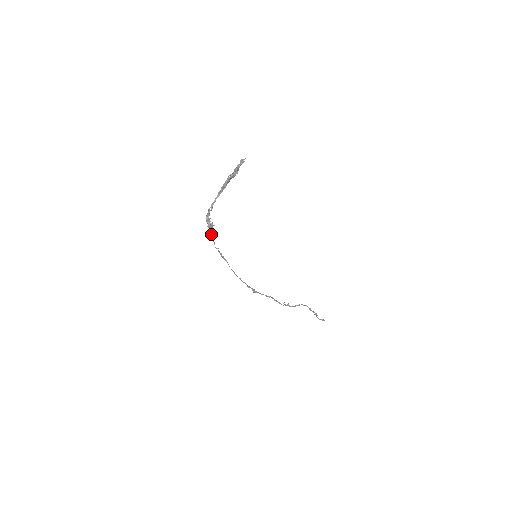
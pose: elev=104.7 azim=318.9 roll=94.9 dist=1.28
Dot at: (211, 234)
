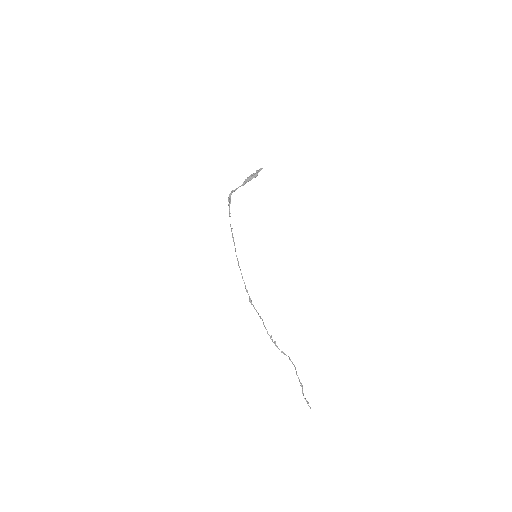
Dot at: (229, 210)
